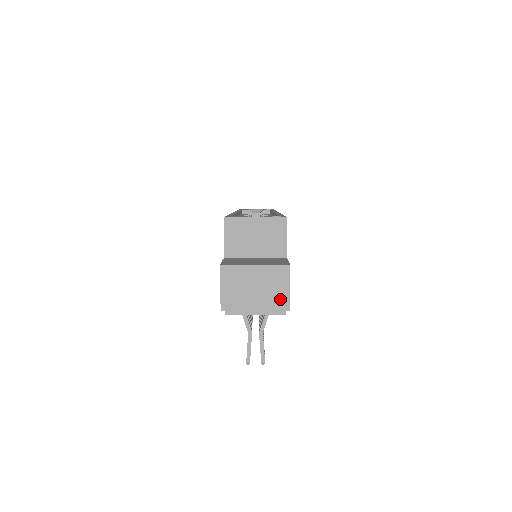
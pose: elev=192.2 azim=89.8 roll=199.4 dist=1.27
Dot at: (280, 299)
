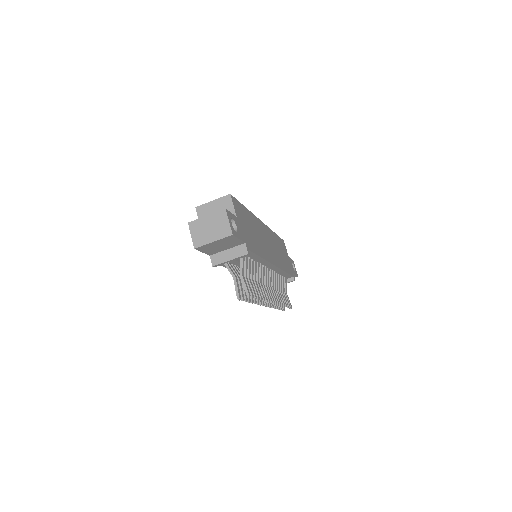
Dot at: (225, 230)
